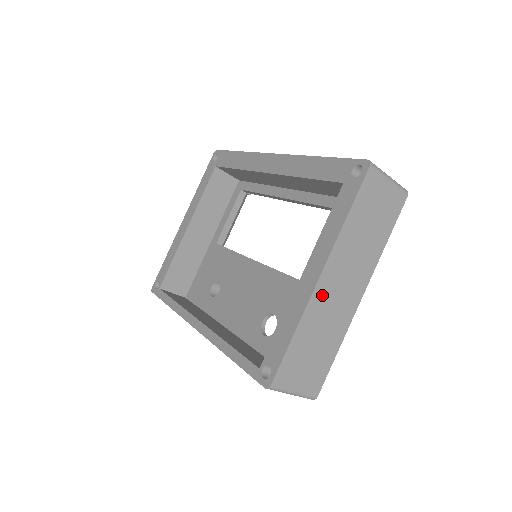
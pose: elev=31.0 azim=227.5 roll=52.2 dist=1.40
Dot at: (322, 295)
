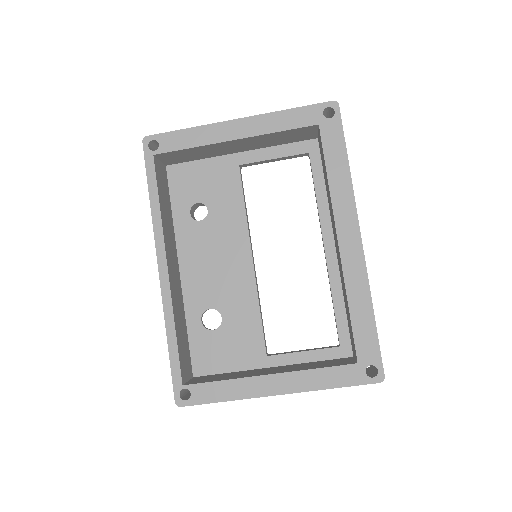
Dot at: occluded
